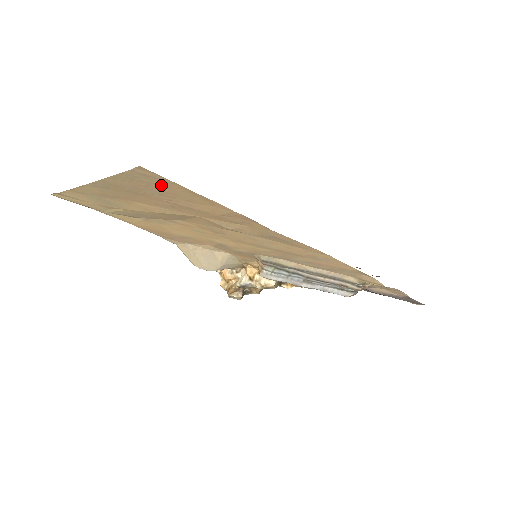
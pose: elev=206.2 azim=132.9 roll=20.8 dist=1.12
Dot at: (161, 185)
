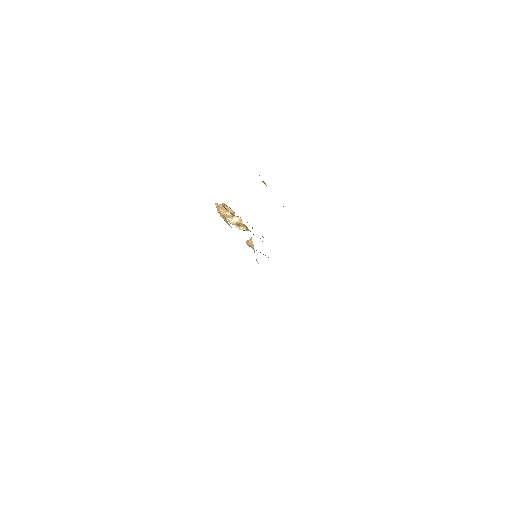
Dot at: occluded
